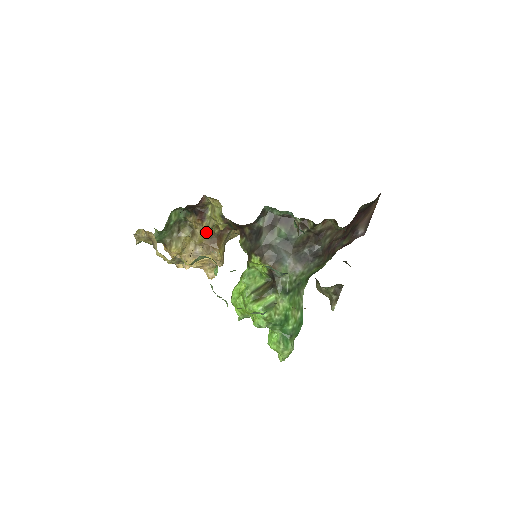
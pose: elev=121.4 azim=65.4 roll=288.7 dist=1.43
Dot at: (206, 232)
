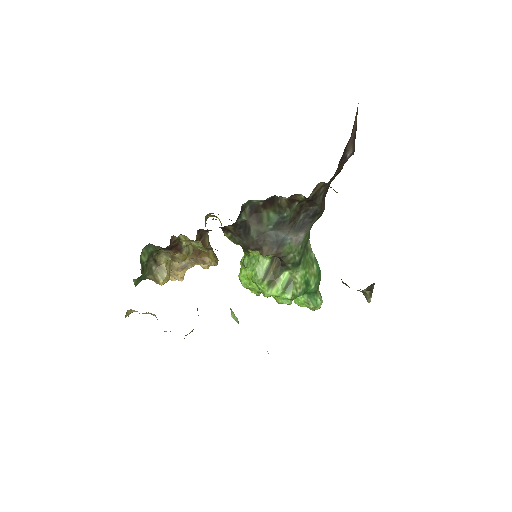
Dot at: occluded
